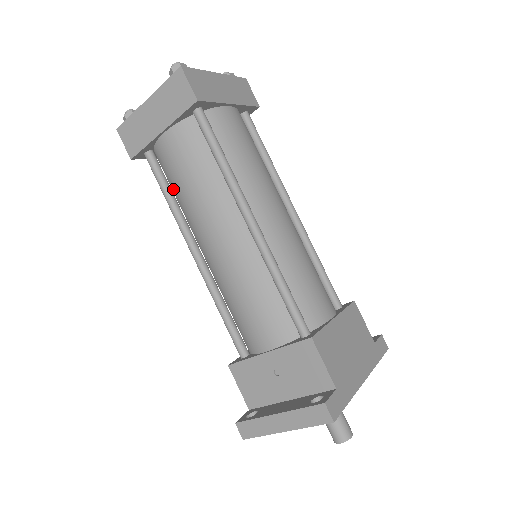
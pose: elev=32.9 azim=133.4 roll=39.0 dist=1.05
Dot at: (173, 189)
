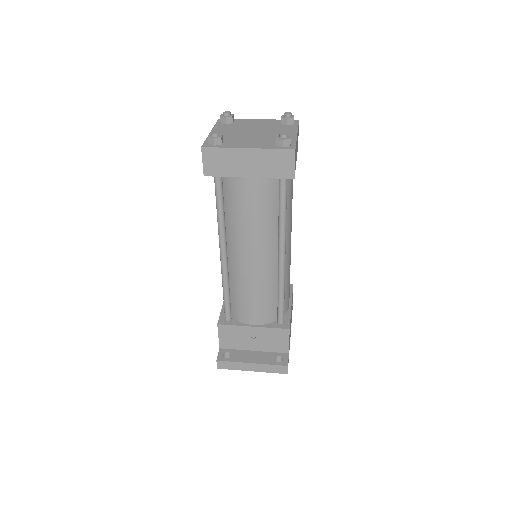
Dot at: (228, 208)
